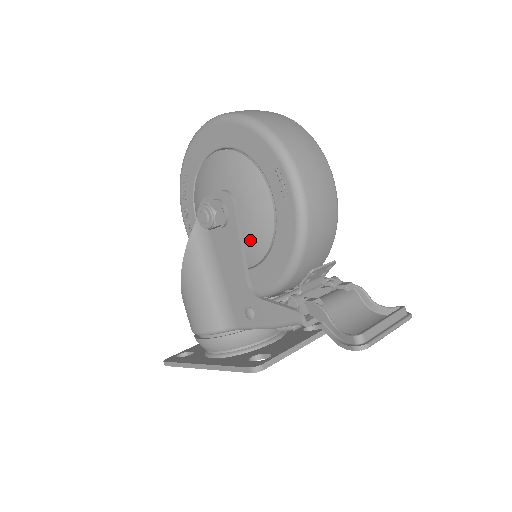
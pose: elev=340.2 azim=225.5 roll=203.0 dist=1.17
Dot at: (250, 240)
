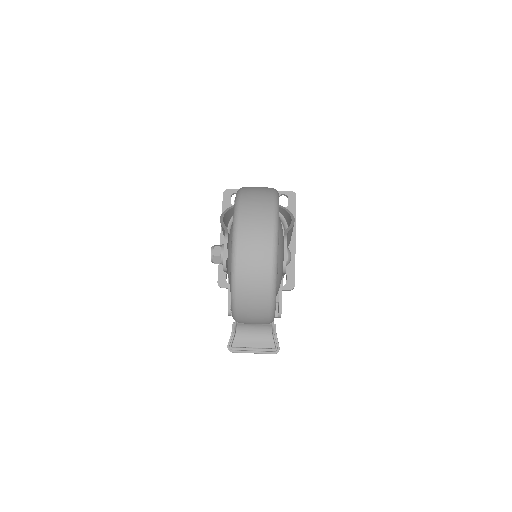
Dot at: occluded
